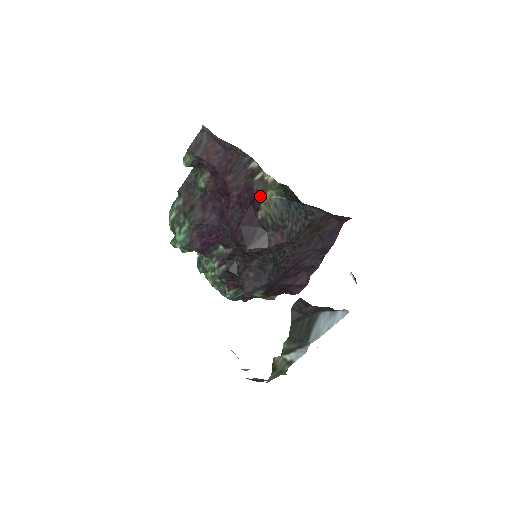
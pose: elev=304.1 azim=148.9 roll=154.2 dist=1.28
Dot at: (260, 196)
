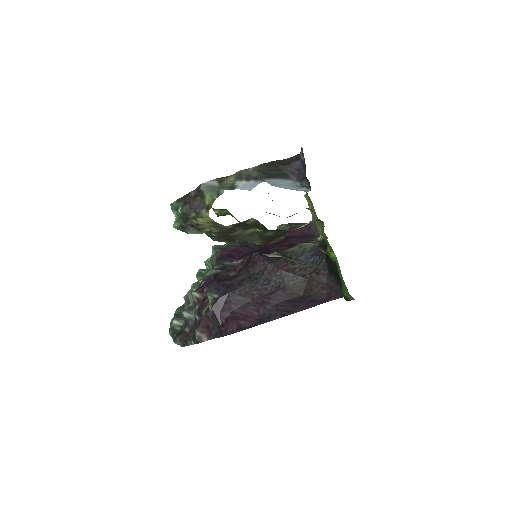
Dot at: (302, 243)
